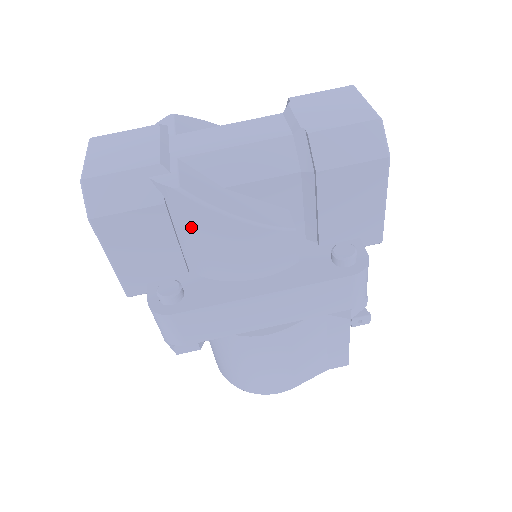
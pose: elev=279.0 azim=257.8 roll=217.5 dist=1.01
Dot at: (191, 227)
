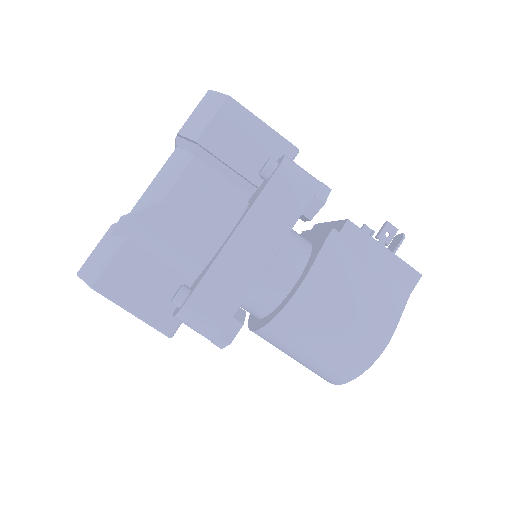
Dot at: (153, 237)
